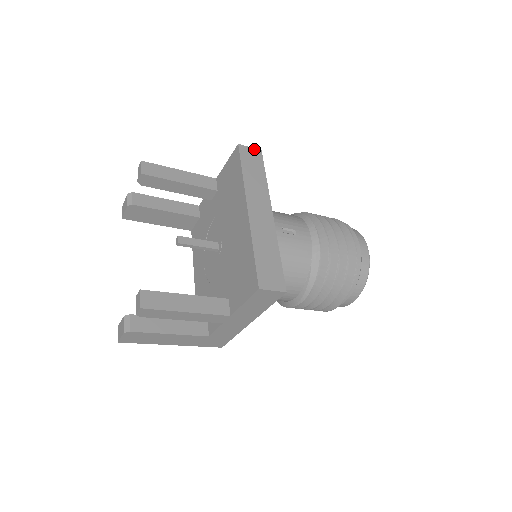
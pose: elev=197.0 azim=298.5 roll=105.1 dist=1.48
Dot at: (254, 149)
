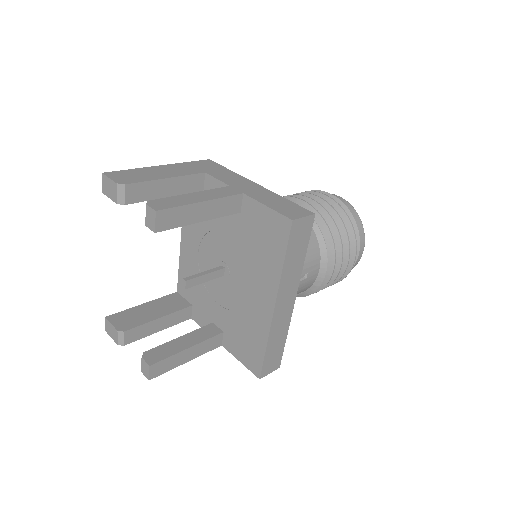
Dot at: (308, 217)
